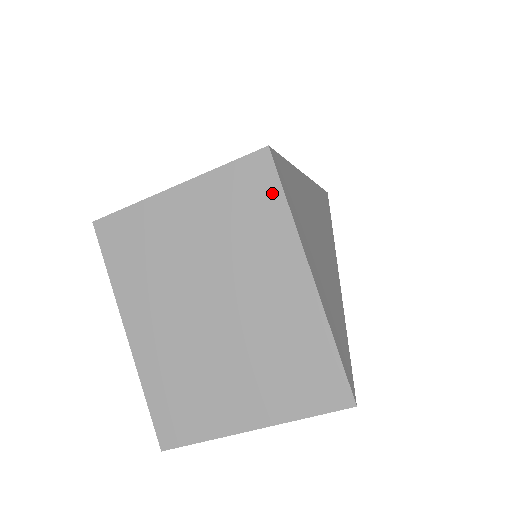
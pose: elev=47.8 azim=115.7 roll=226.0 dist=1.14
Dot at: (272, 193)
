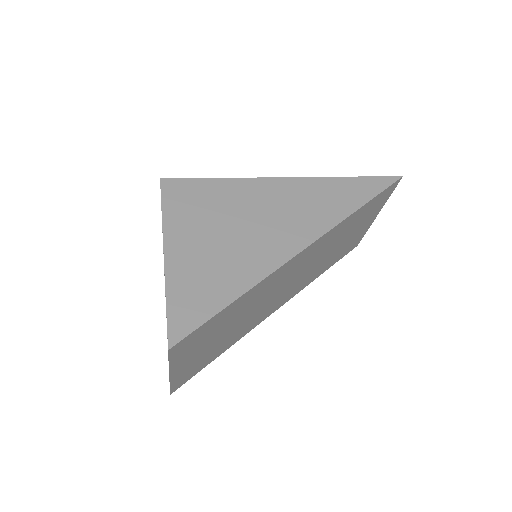
Dot at: occluded
